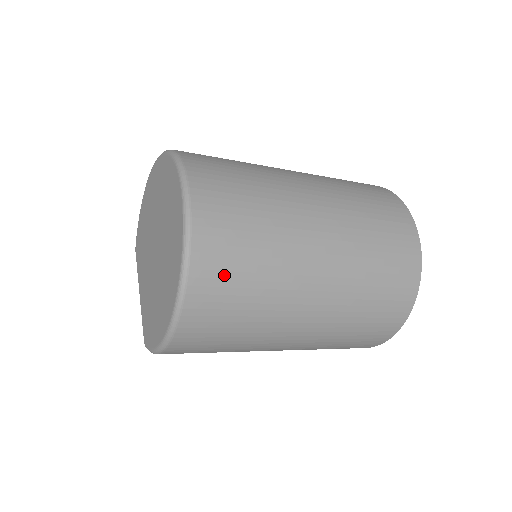
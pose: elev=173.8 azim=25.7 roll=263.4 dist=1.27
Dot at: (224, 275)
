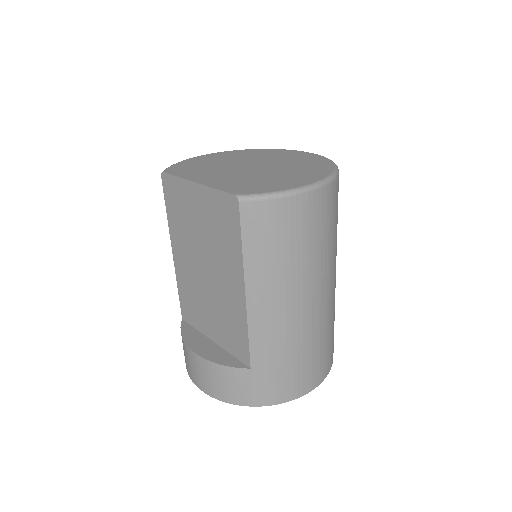
Dot at: occluded
